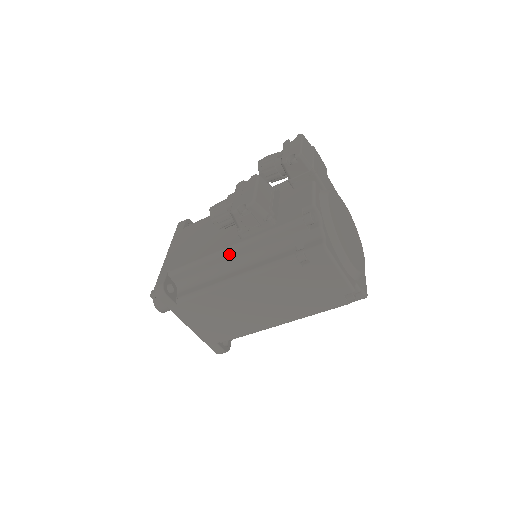
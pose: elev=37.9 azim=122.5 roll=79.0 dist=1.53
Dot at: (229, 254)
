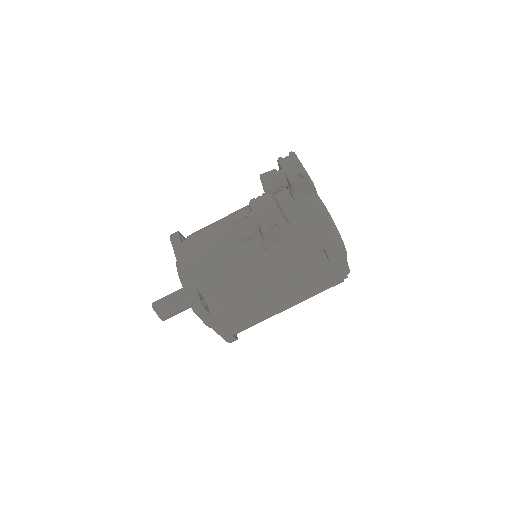
Dot at: (259, 264)
